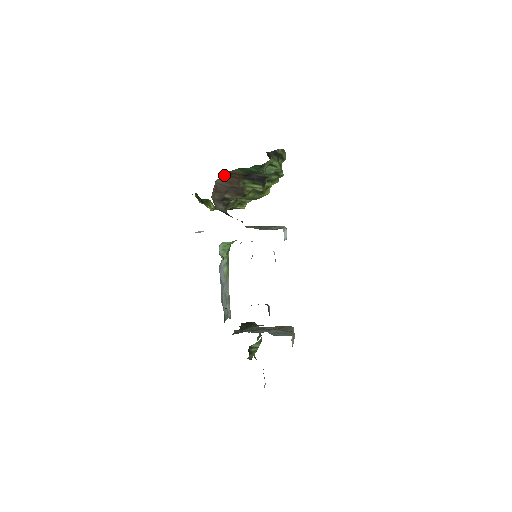
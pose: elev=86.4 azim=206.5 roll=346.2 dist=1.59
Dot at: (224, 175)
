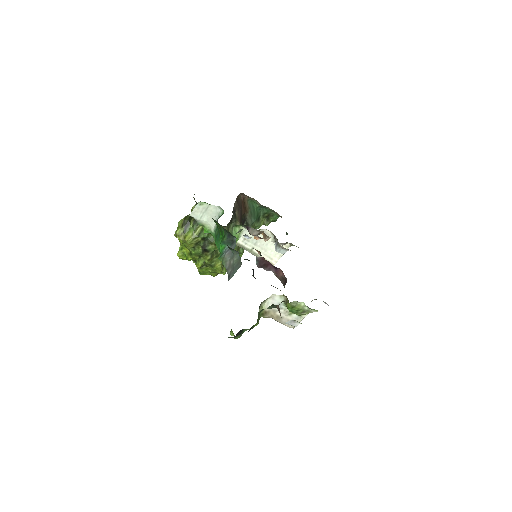
Dot at: (243, 198)
